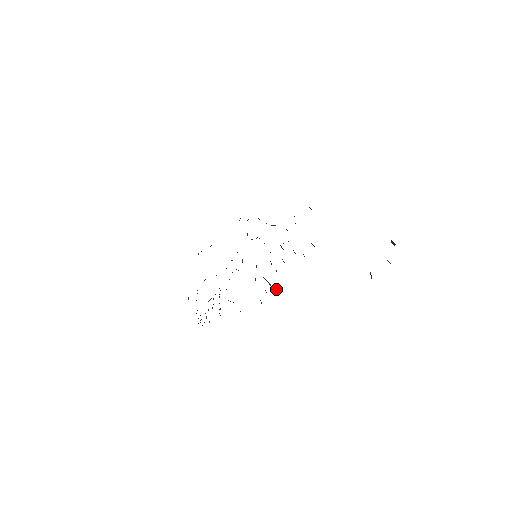
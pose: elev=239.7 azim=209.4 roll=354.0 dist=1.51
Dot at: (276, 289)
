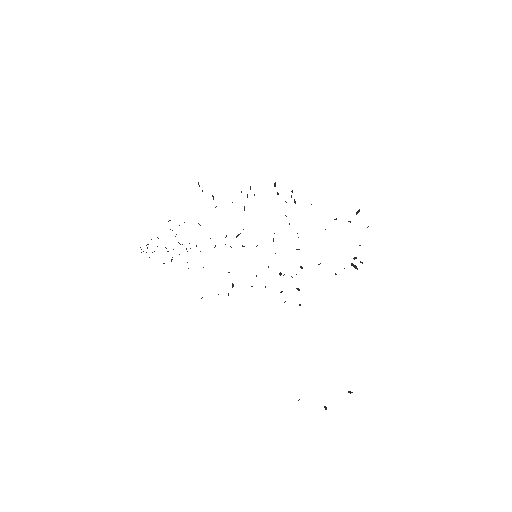
Dot at: occluded
